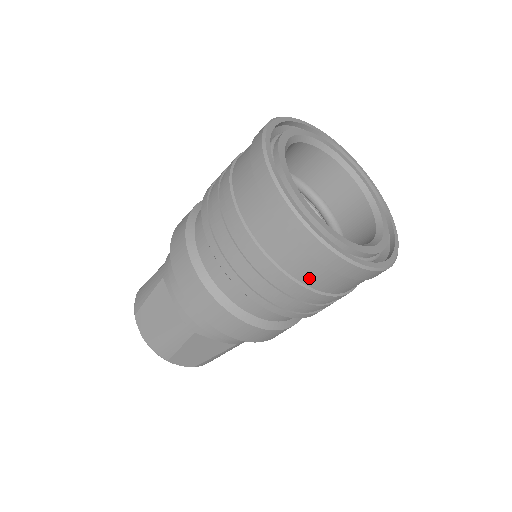
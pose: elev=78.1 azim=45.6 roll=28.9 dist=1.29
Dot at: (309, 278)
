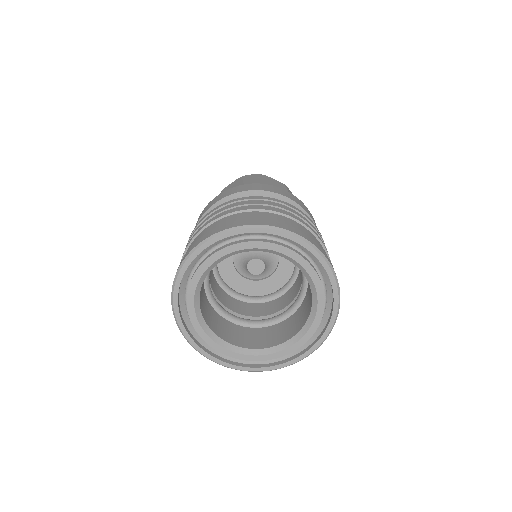
Dot at: occluded
